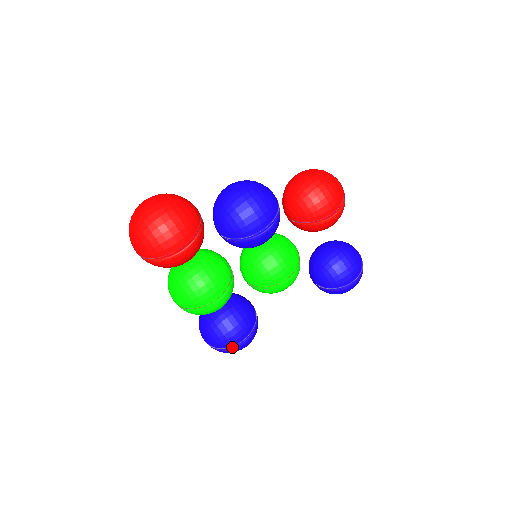
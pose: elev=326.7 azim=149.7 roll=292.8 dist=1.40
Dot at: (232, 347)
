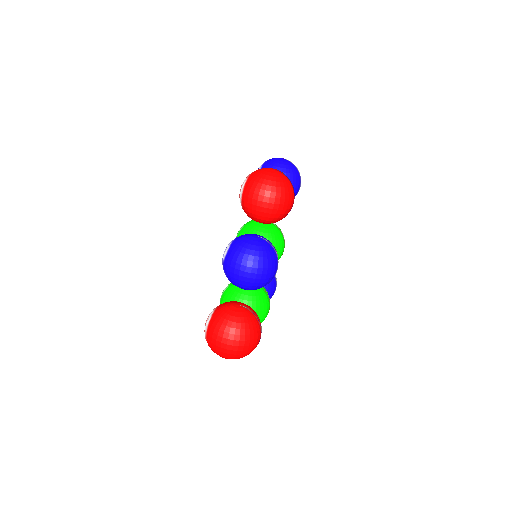
Dot at: occluded
